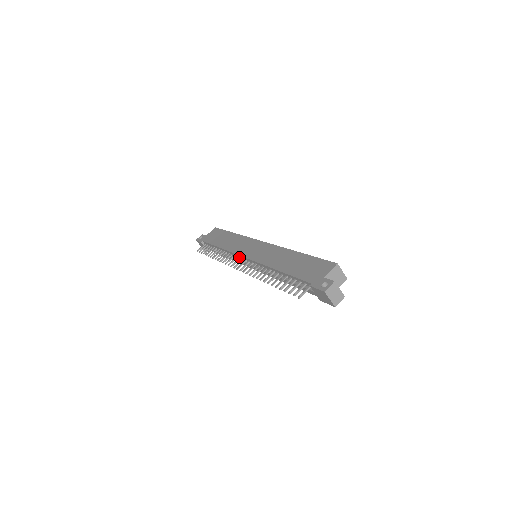
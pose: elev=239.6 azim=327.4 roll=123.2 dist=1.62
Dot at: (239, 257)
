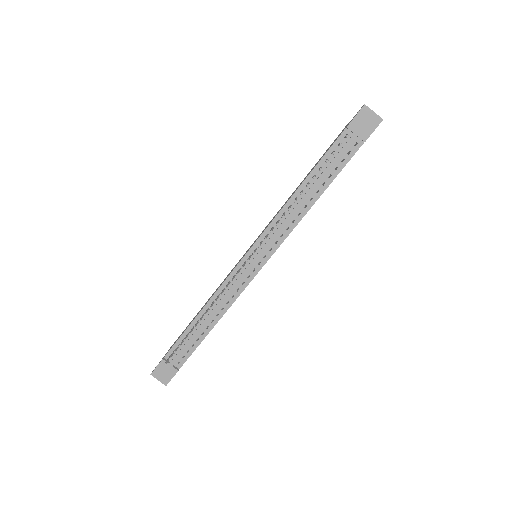
Dot at: (237, 270)
